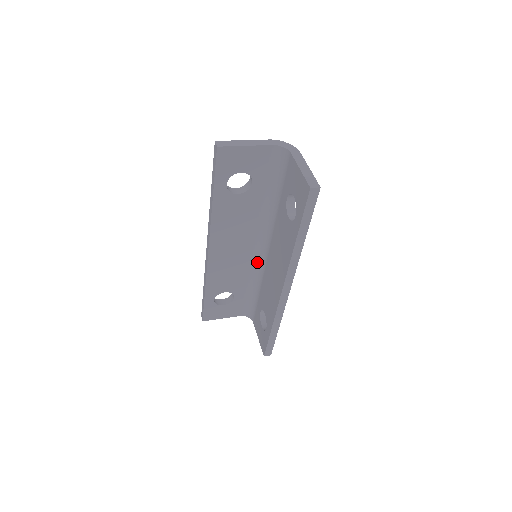
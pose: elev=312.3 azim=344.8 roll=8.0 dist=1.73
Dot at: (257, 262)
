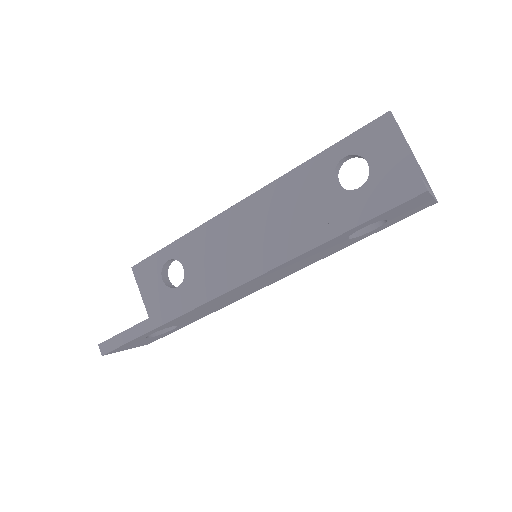
Dot at: occluded
